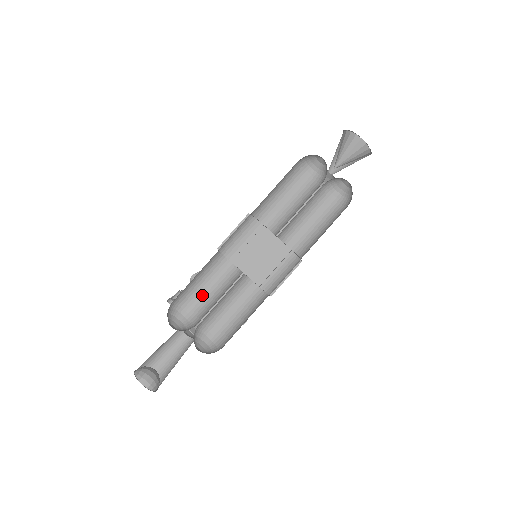
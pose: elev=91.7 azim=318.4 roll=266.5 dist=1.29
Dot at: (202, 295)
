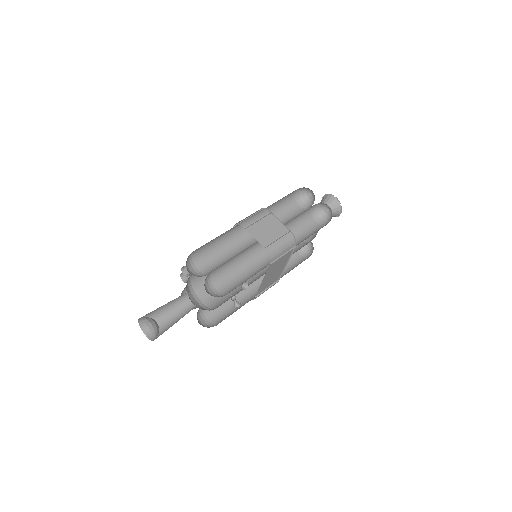
Dot at: (214, 262)
